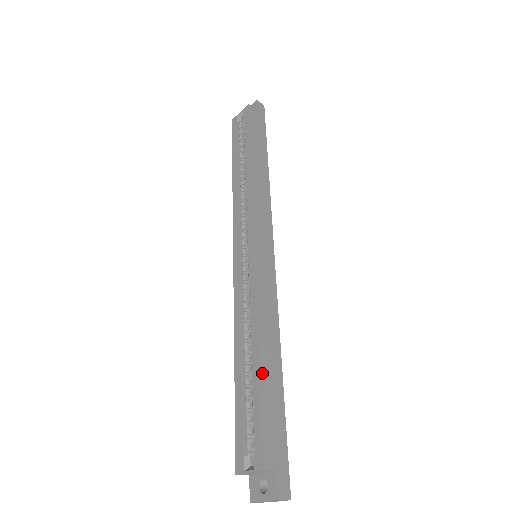
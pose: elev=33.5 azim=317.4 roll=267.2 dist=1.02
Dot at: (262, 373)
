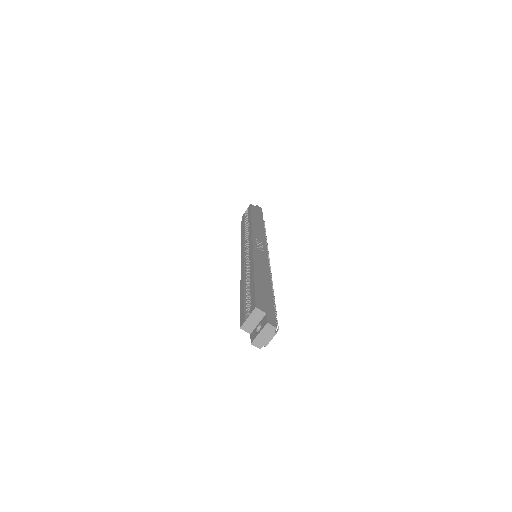
Dot at: (256, 279)
